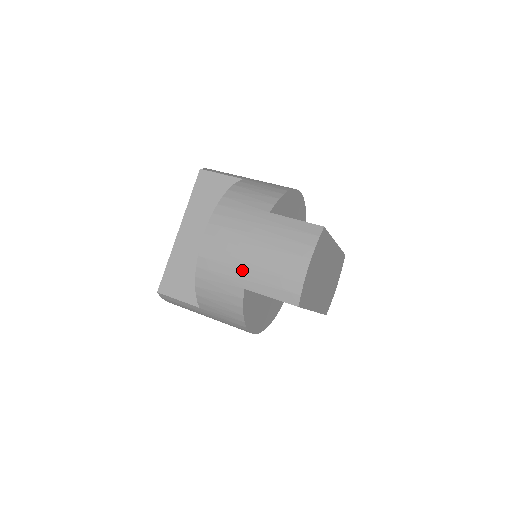
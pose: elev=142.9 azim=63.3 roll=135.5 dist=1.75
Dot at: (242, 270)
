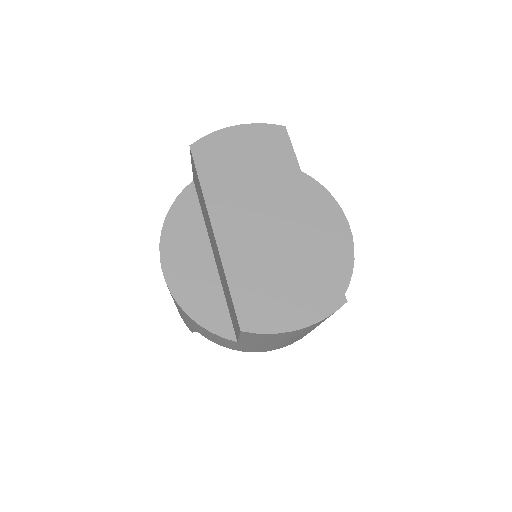
Dot at: occluded
